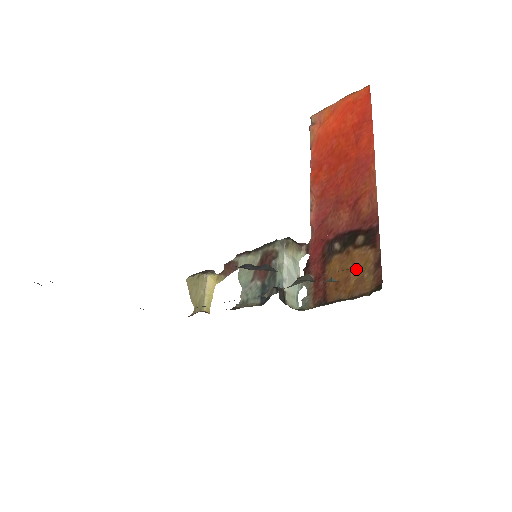
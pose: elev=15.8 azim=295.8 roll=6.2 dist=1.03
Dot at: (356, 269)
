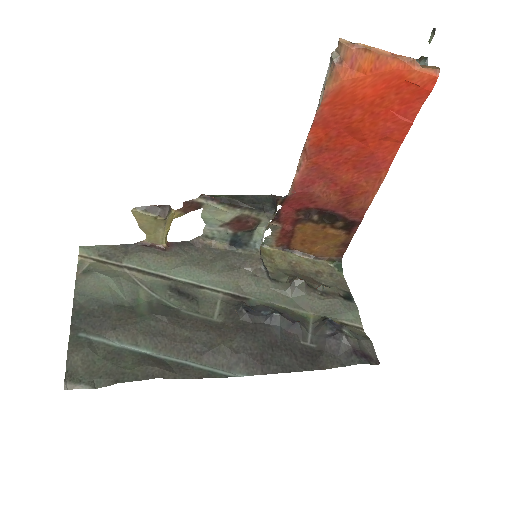
Dot at: (326, 240)
